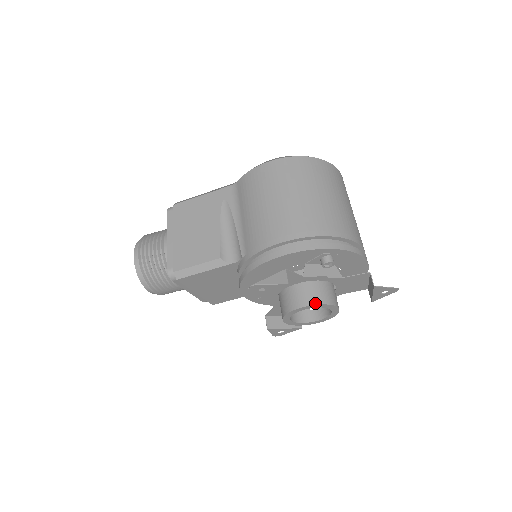
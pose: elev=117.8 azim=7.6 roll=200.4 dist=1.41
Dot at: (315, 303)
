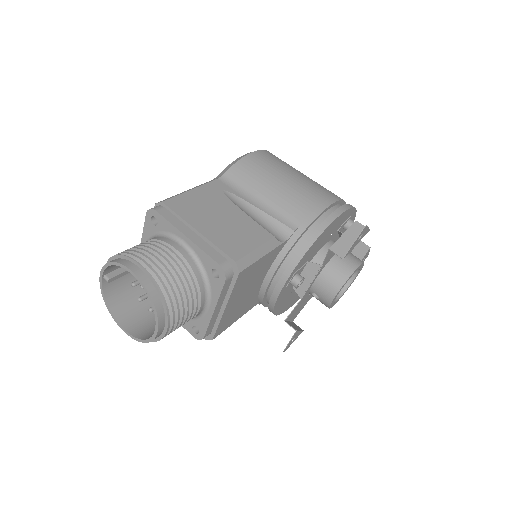
Dot at: (362, 261)
